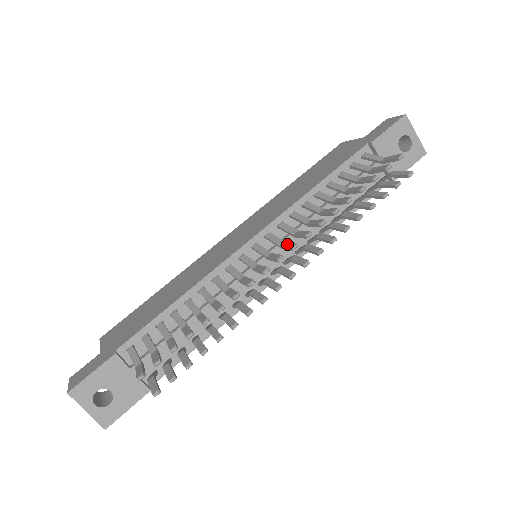
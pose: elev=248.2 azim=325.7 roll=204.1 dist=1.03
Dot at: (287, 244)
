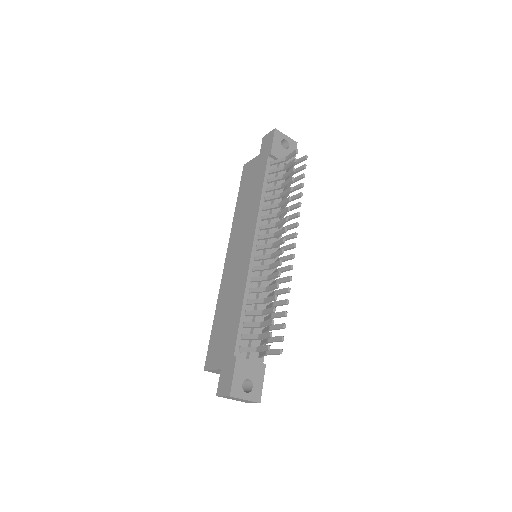
Dot at: (278, 232)
